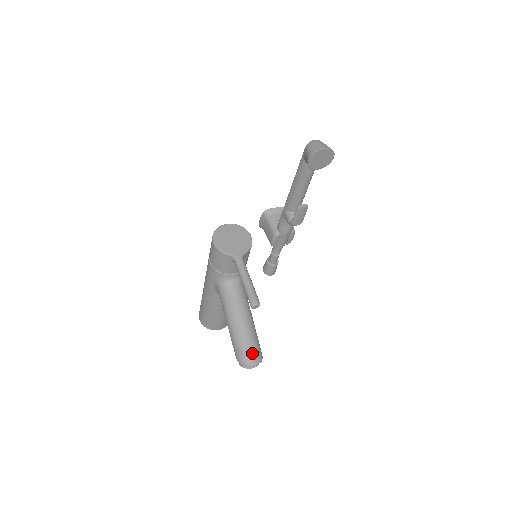
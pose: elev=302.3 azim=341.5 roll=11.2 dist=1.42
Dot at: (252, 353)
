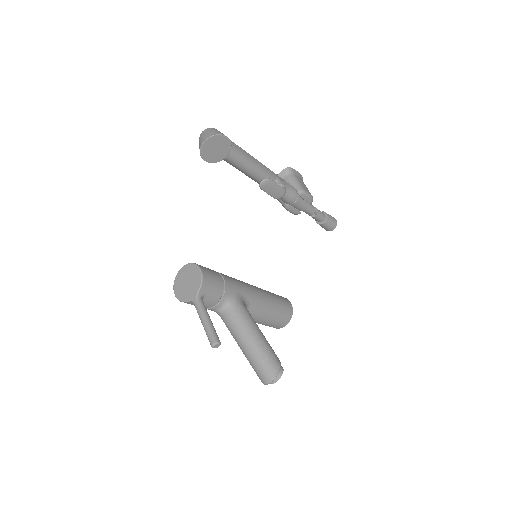
Dot at: (264, 372)
